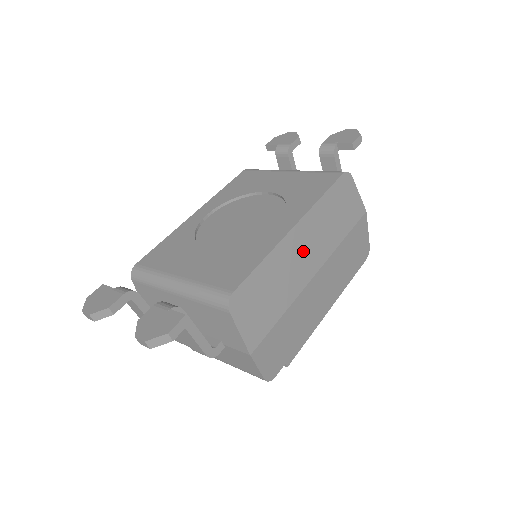
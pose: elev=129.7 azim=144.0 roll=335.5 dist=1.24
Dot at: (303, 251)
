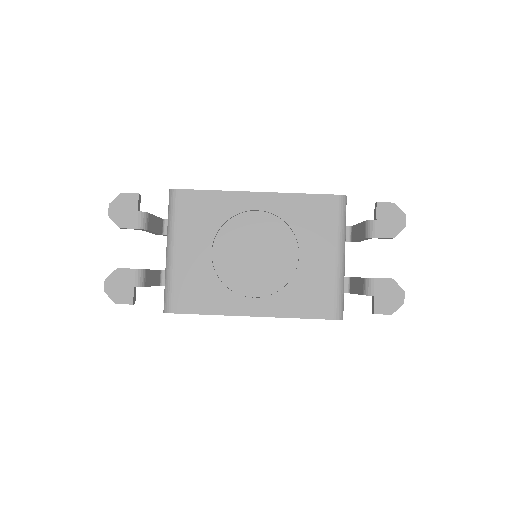
Dot at: occluded
